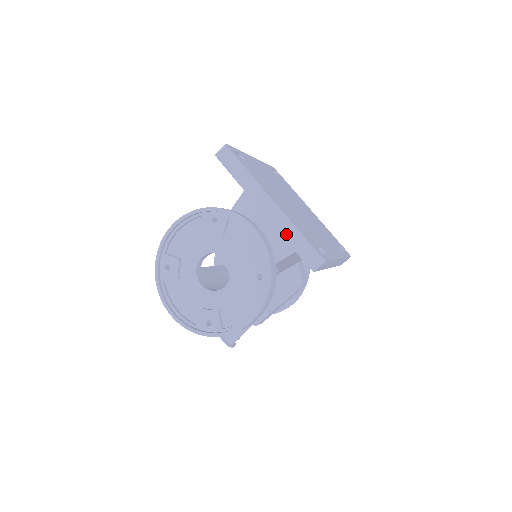
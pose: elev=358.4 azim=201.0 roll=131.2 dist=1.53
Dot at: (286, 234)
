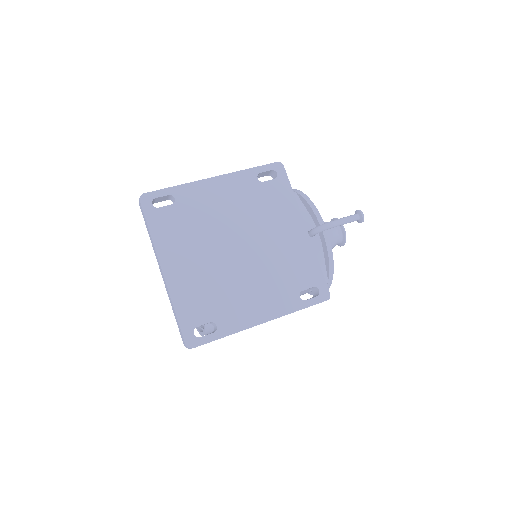
Dot at: (172, 306)
